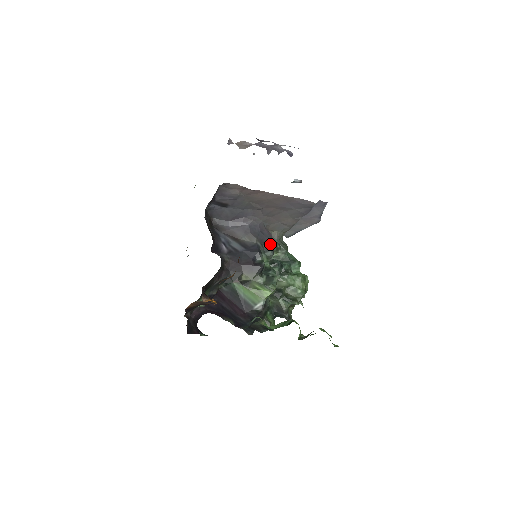
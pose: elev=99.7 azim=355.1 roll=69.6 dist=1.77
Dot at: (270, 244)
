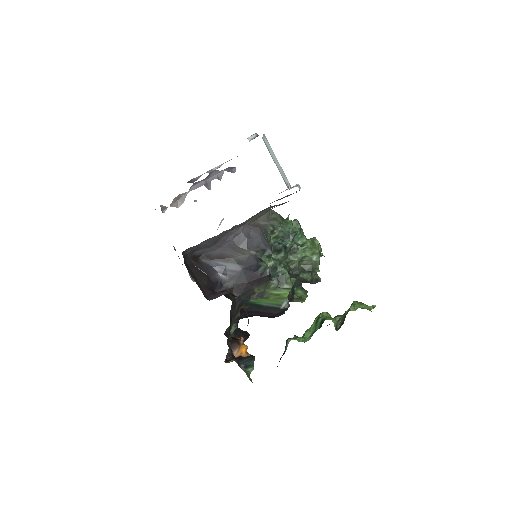
Dot at: (263, 242)
